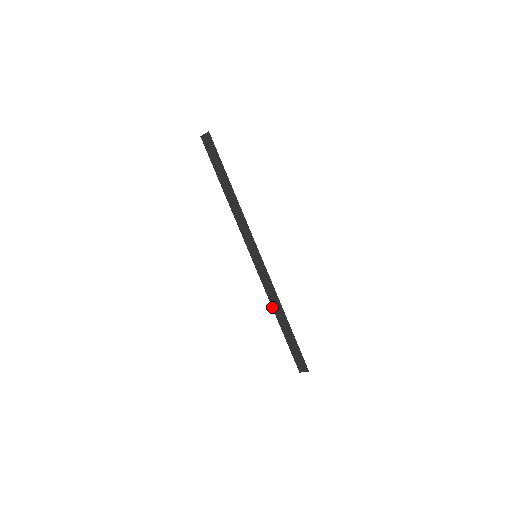
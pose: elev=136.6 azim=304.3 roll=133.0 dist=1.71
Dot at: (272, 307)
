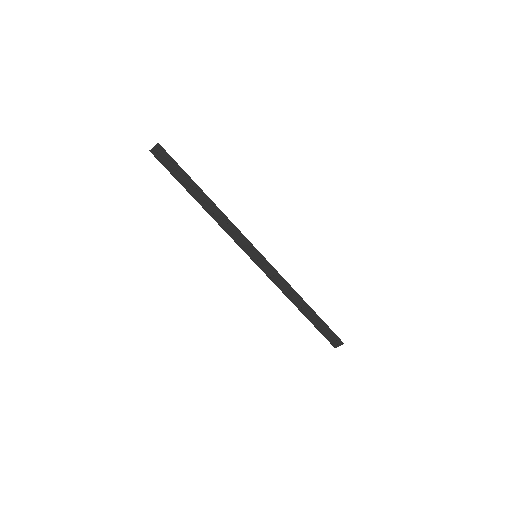
Dot at: (289, 299)
